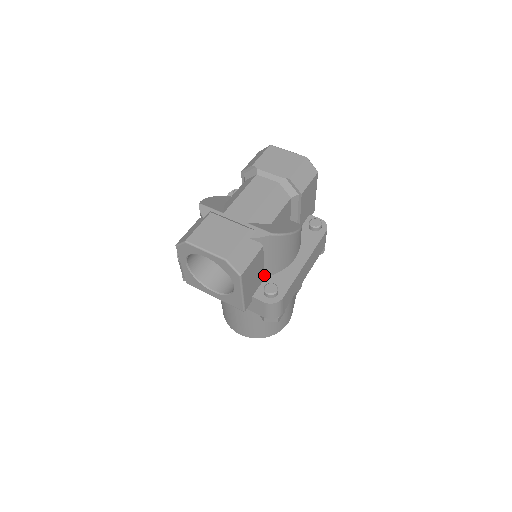
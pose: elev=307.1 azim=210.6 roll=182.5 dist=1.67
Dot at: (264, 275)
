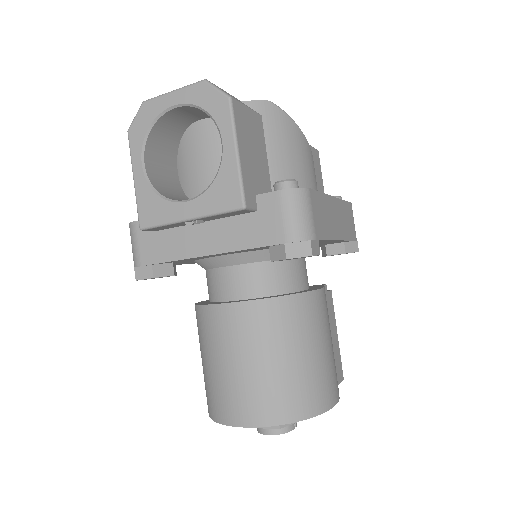
Dot at: occluded
